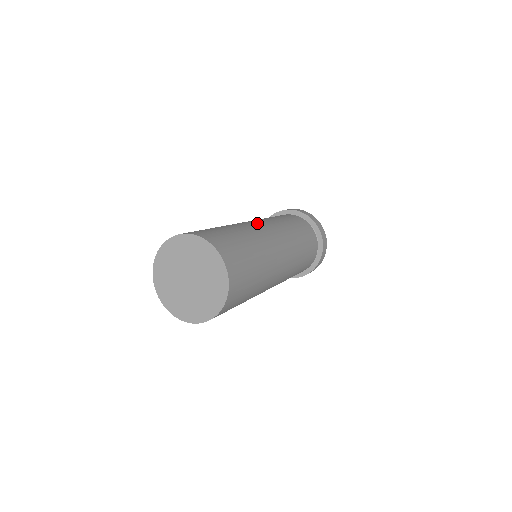
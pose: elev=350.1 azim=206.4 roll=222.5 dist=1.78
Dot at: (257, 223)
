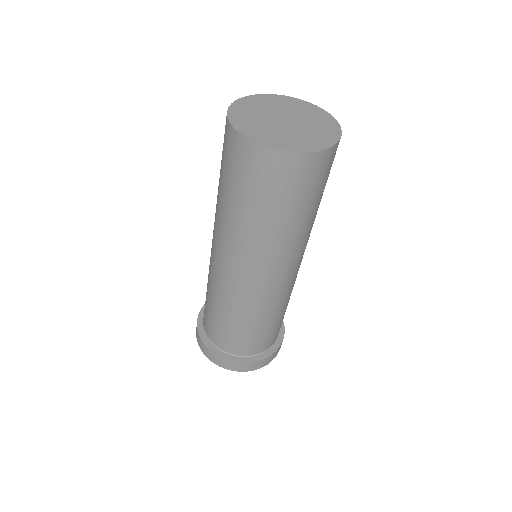
Dot at: occluded
